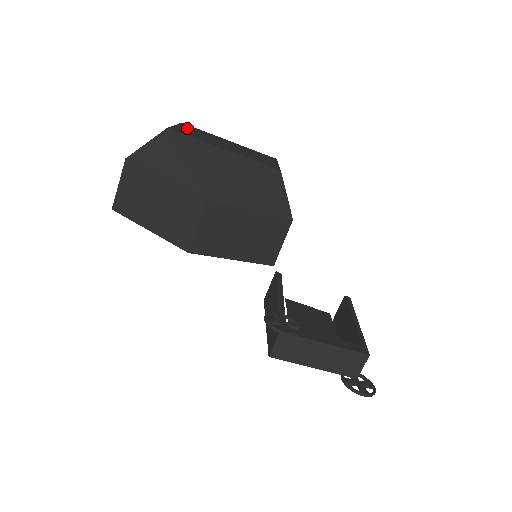
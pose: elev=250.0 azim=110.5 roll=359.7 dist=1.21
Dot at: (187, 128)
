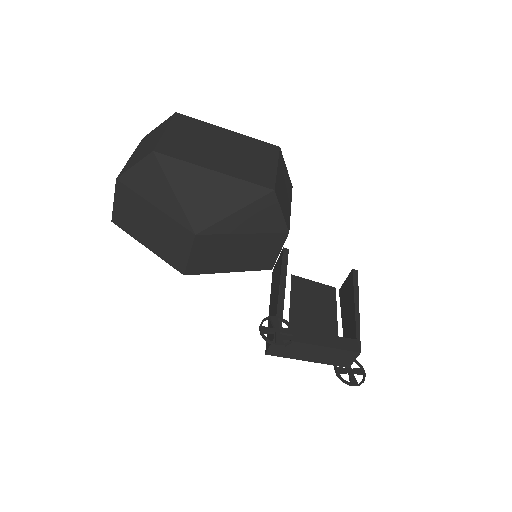
Dot at: (179, 129)
